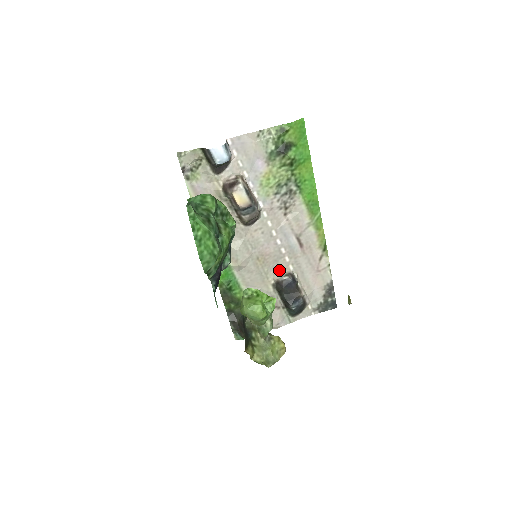
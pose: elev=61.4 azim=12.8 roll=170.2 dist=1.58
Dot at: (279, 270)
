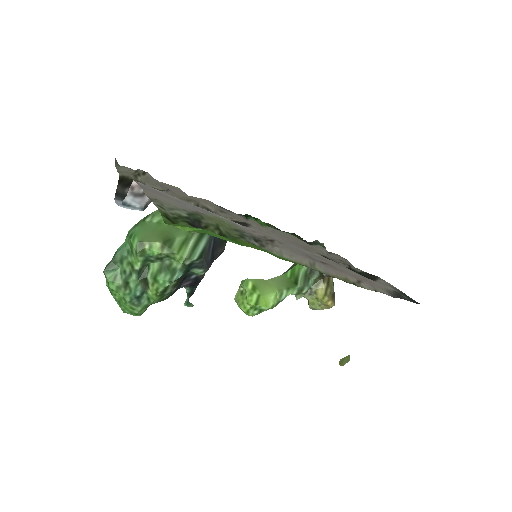
Dot at: occluded
